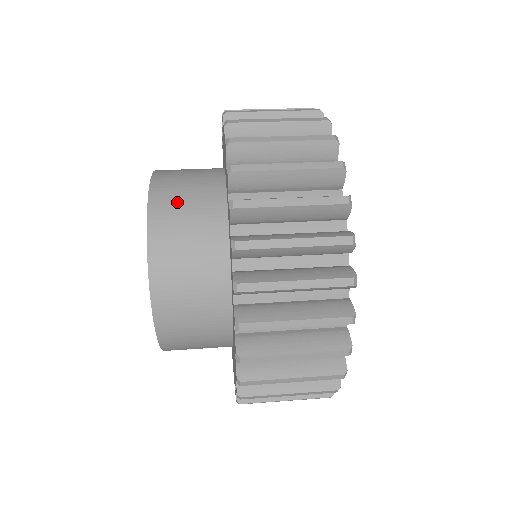
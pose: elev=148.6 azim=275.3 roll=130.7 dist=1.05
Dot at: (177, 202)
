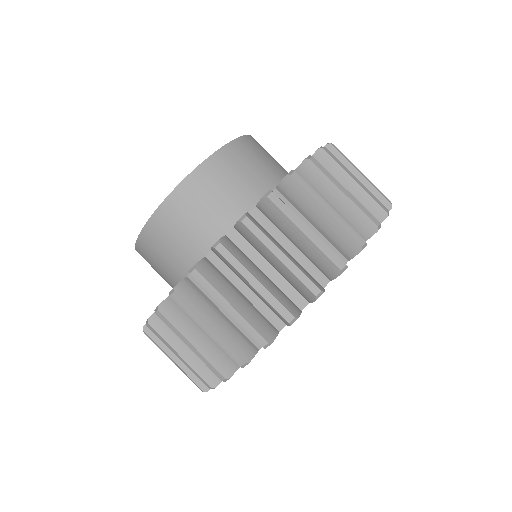
Dot at: (241, 164)
